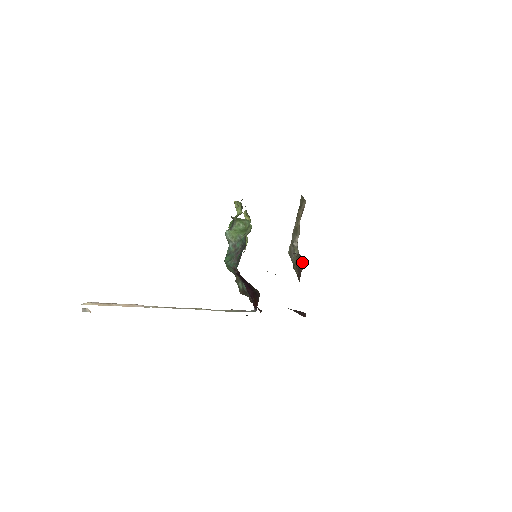
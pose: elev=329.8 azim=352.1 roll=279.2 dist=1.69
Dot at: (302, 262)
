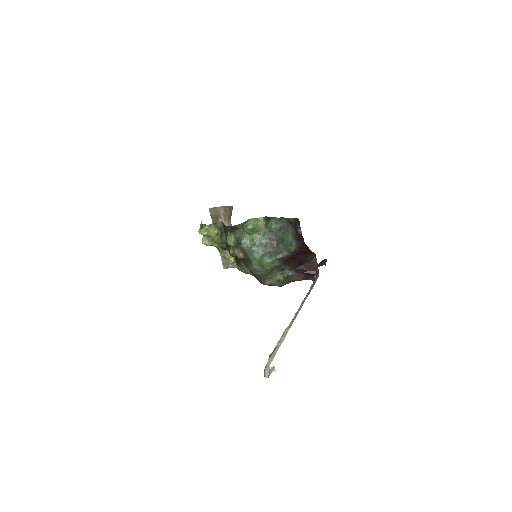
Dot at: occluded
